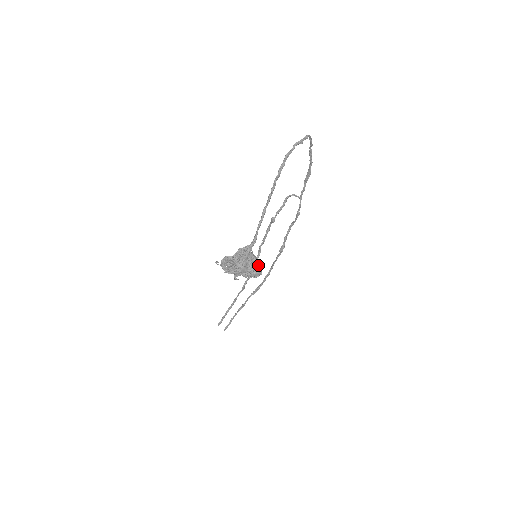
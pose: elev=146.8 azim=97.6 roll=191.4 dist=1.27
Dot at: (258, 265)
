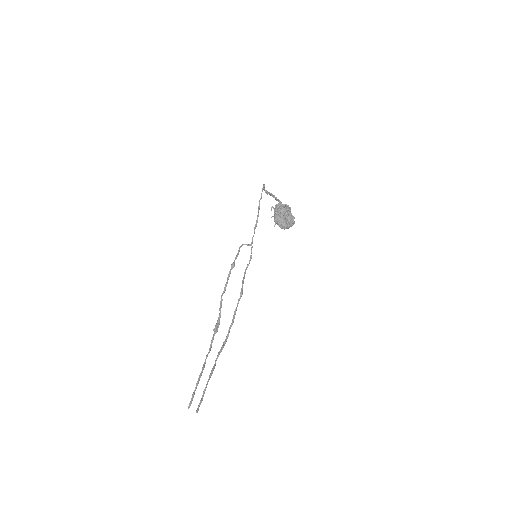
Dot at: occluded
